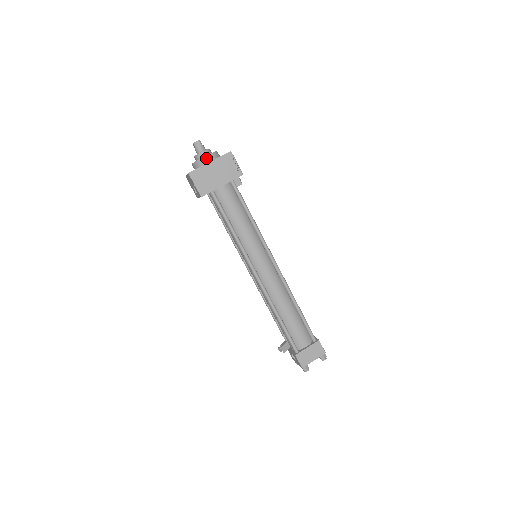
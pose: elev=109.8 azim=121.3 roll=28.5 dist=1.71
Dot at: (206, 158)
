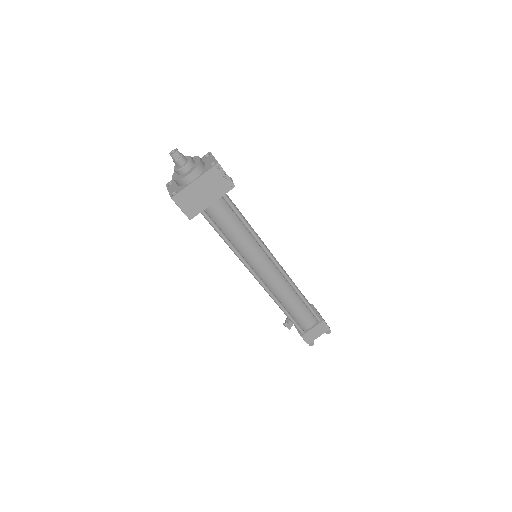
Dot at: (189, 176)
